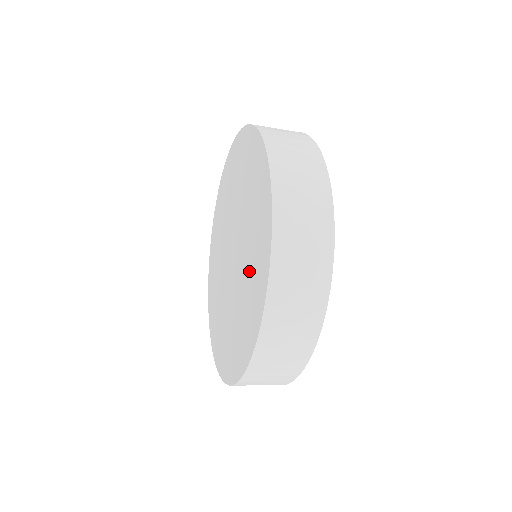
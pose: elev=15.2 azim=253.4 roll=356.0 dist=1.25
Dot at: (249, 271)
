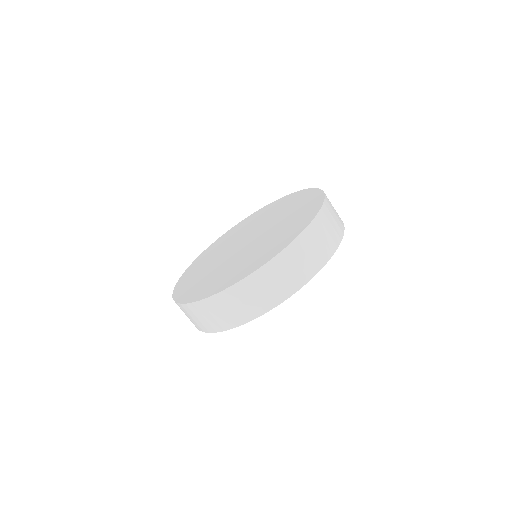
Dot at: (289, 211)
